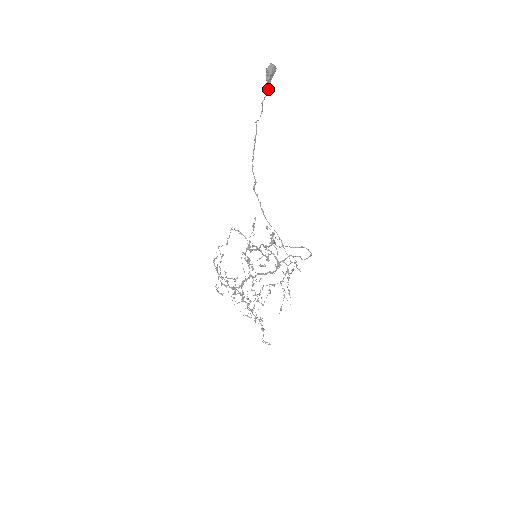
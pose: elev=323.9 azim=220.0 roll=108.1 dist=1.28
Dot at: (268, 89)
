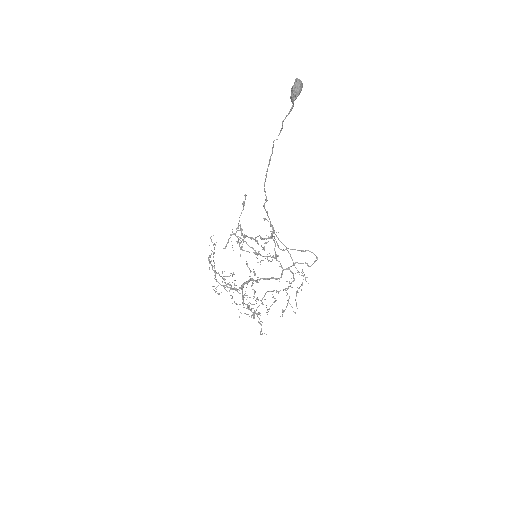
Dot at: (291, 107)
